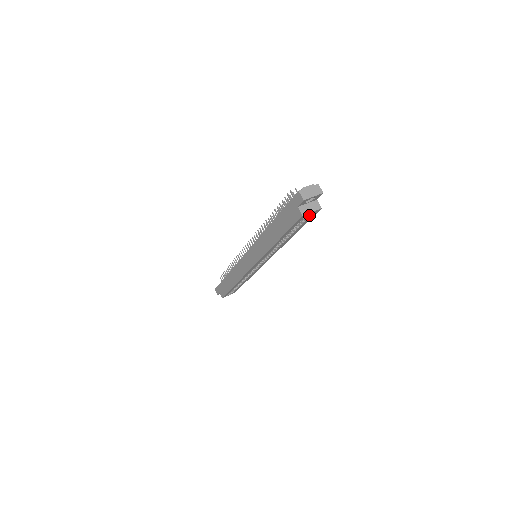
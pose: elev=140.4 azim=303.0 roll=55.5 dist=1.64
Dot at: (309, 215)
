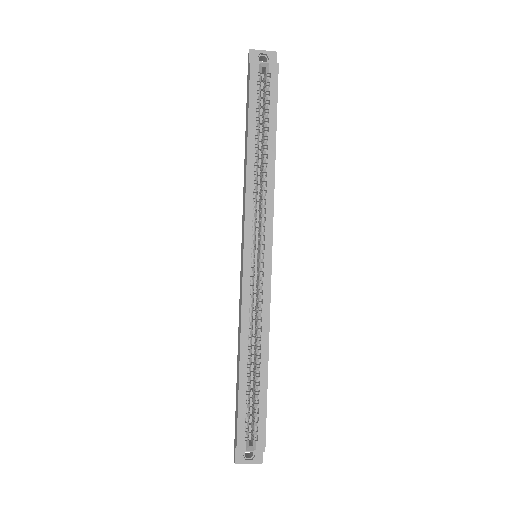
Dot at: (268, 79)
